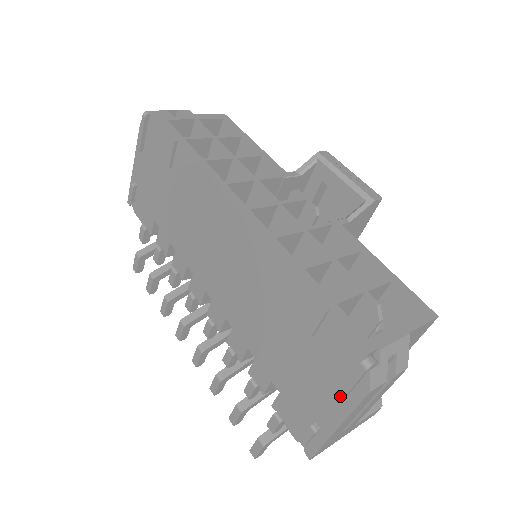
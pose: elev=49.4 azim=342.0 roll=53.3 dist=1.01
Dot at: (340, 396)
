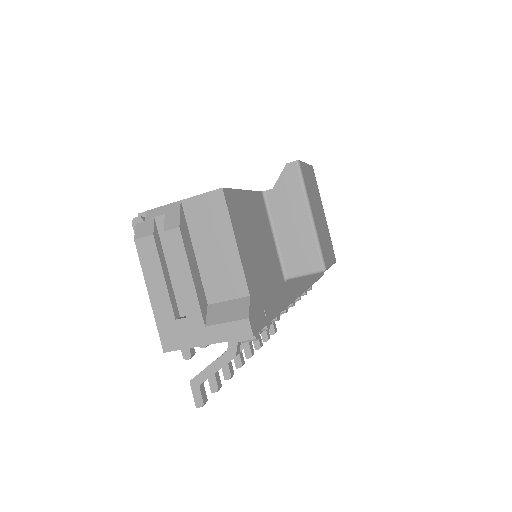
Dot at: occluded
